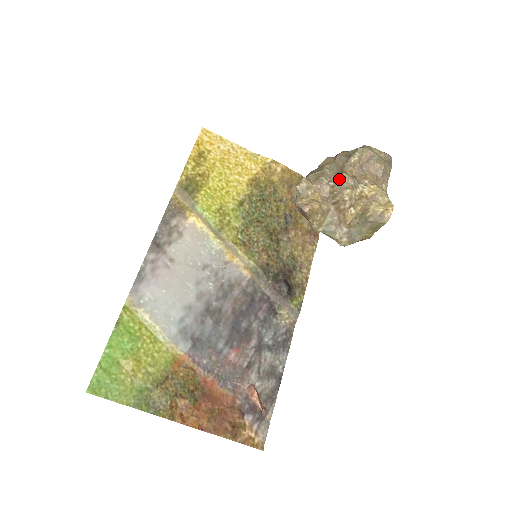
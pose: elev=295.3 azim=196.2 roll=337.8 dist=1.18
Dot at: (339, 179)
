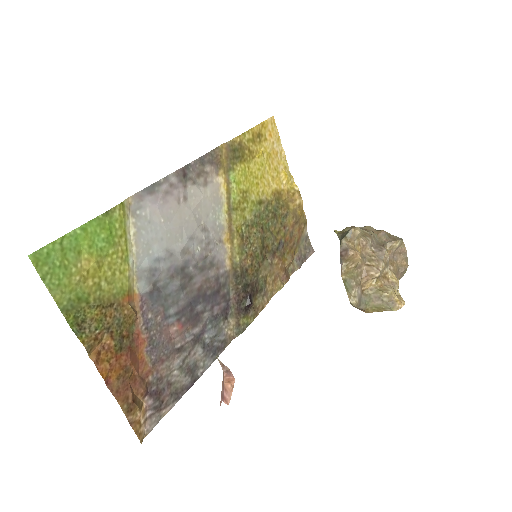
Dot at: (382, 250)
